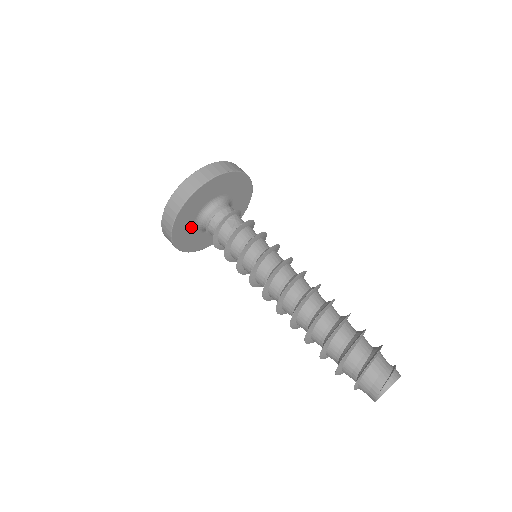
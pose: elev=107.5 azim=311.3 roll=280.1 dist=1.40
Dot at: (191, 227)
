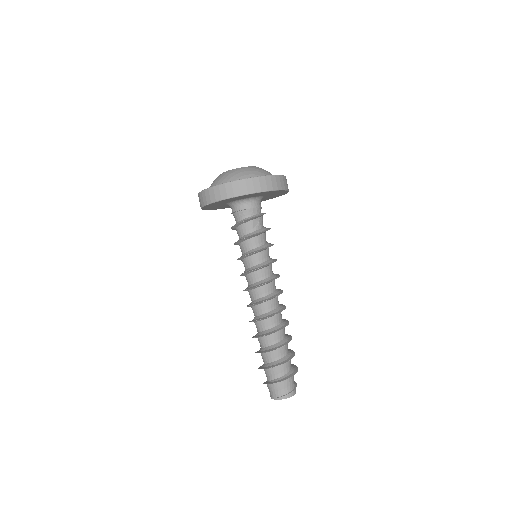
Dot at: (223, 203)
